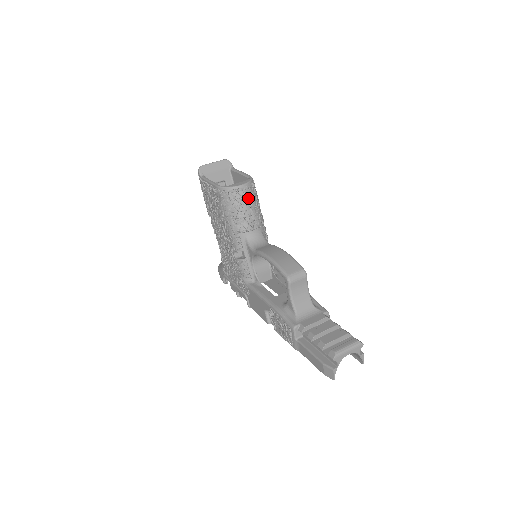
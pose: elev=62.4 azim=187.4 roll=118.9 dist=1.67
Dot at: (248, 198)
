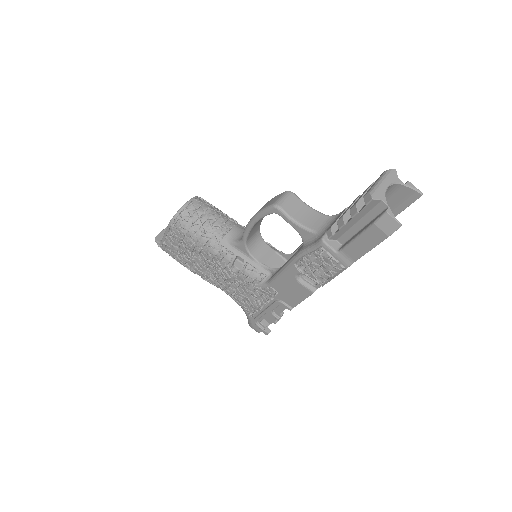
Dot at: (202, 208)
